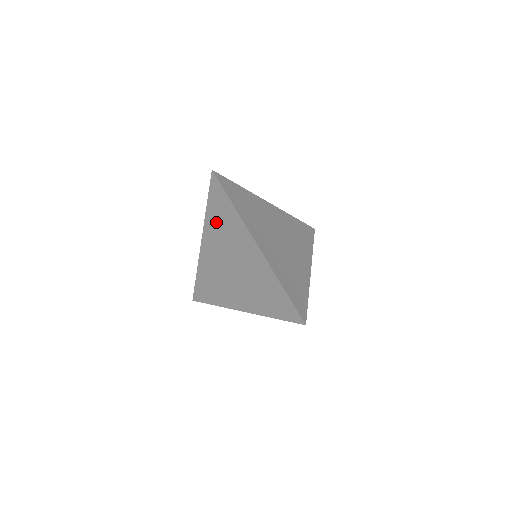
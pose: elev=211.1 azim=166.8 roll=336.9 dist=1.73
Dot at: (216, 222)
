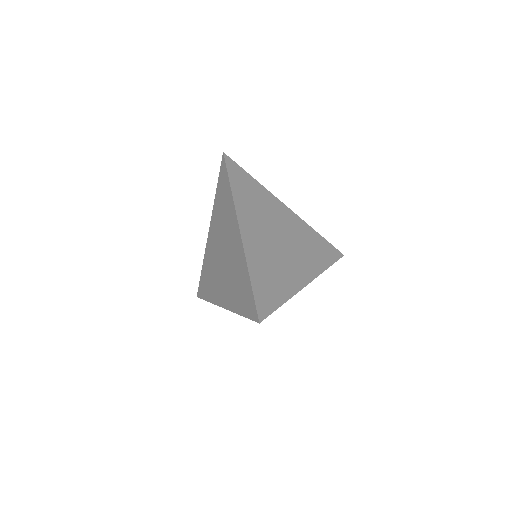
Dot at: (219, 207)
